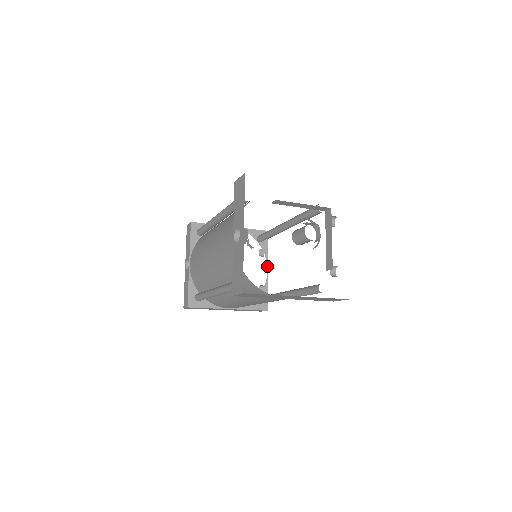
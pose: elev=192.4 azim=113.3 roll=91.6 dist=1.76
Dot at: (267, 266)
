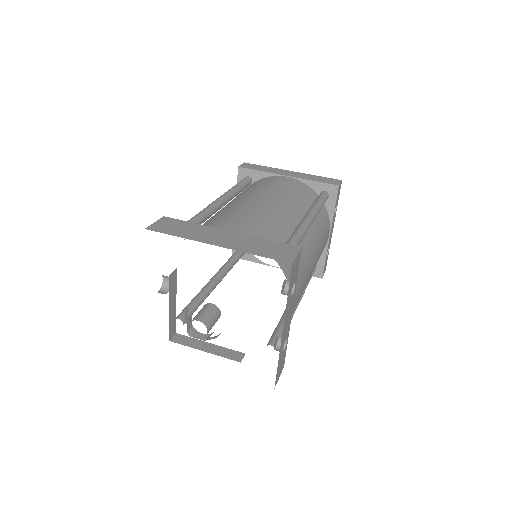
Dot at: (330, 229)
